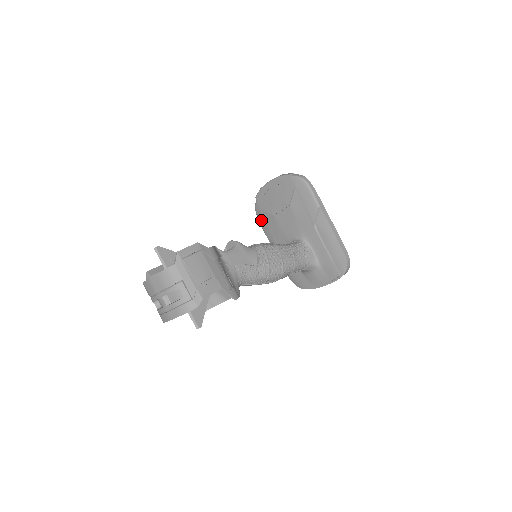
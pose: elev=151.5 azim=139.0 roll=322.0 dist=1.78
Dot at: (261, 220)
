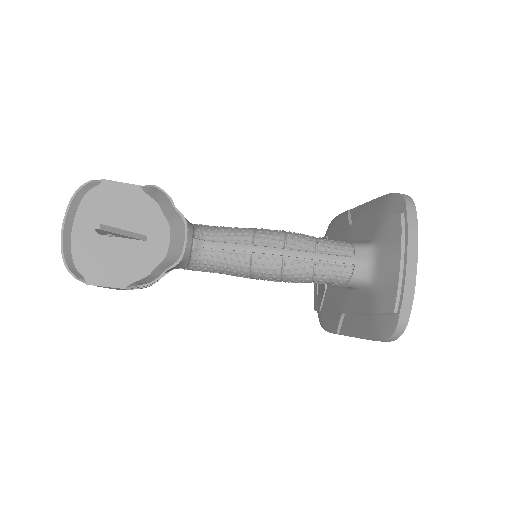
Dot at: (326, 323)
